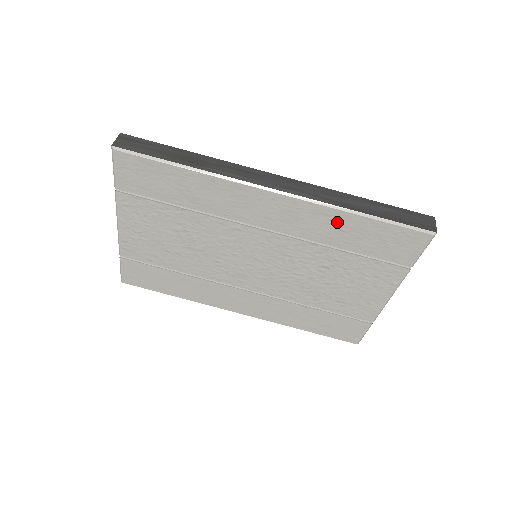
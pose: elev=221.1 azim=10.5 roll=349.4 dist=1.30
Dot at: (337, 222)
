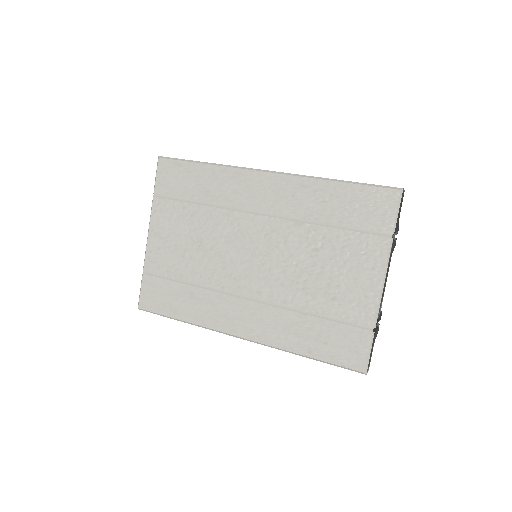
Dot at: (318, 193)
